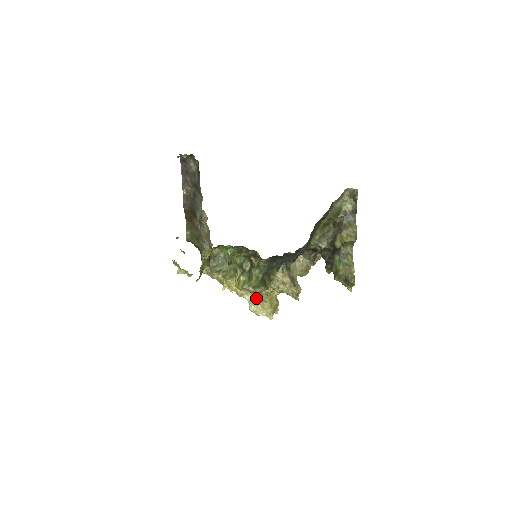
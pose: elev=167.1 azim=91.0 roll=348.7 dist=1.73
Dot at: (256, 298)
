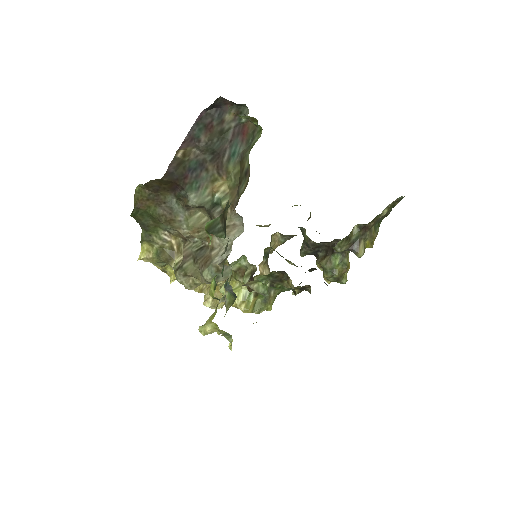
Dot at: (217, 291)
